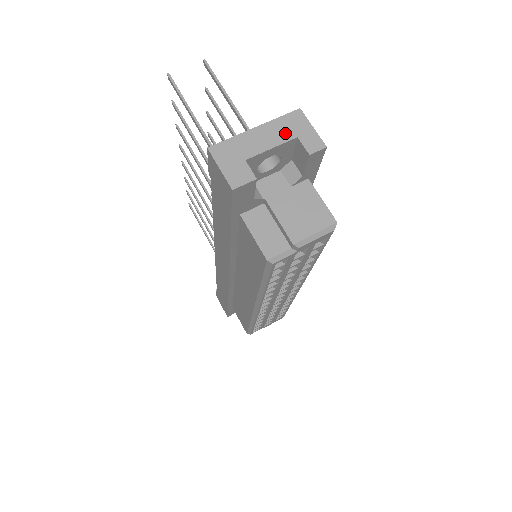
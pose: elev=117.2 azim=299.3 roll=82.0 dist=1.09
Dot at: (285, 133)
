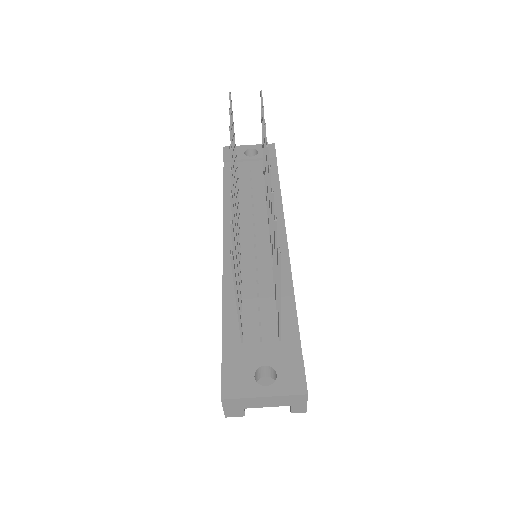
Dot at: (284, 403)
